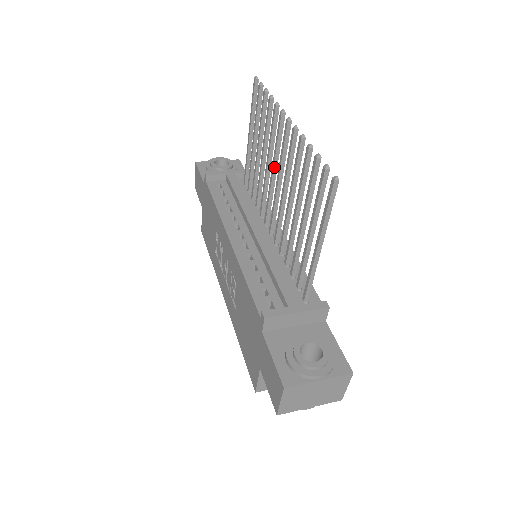
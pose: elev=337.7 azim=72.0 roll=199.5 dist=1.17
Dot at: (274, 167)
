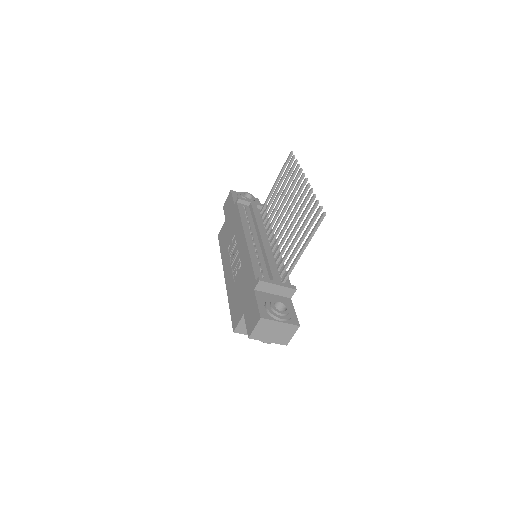
Dot at: (287, 204)
